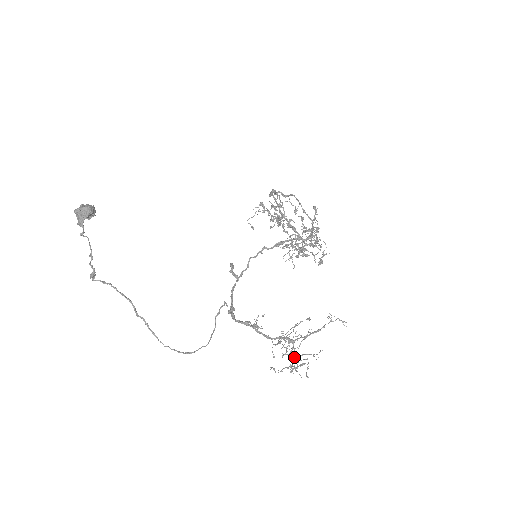
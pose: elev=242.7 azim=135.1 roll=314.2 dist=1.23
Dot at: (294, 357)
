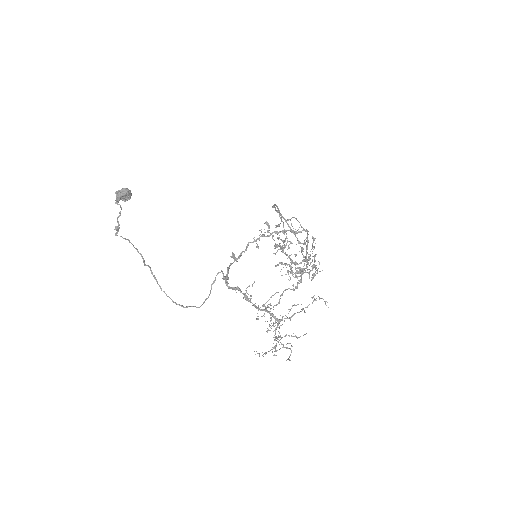
Dot at: (278, 335)
